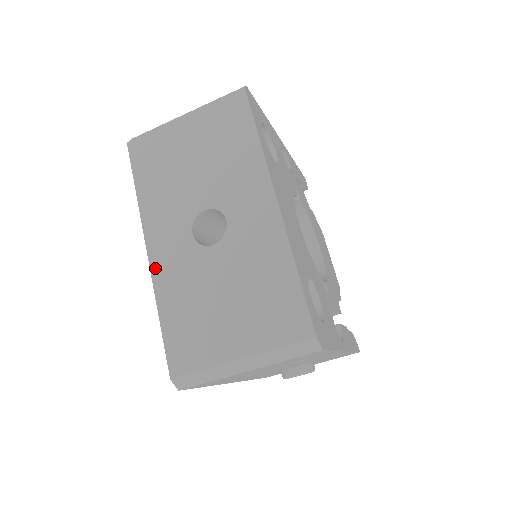
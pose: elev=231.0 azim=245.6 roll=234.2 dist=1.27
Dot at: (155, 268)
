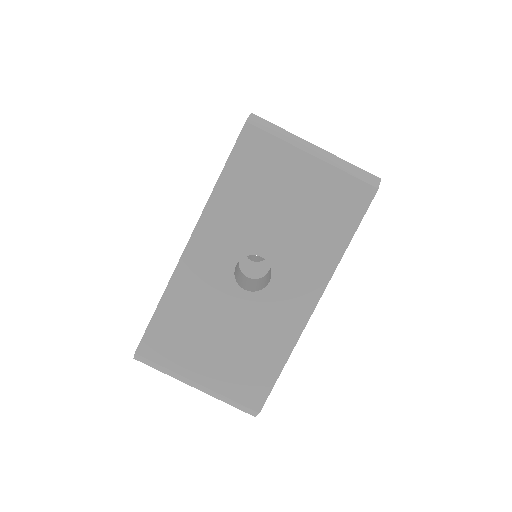
Dot at: (185, 262)
